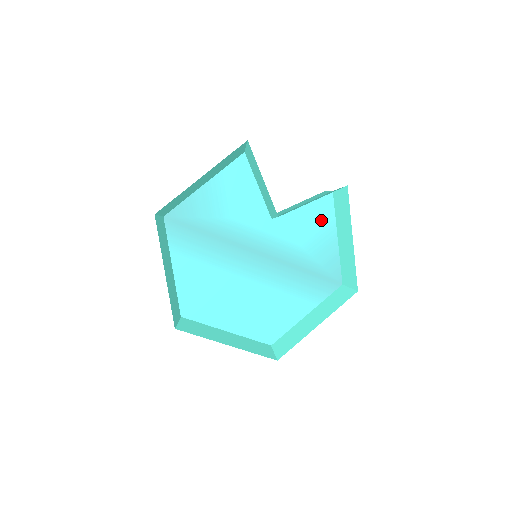
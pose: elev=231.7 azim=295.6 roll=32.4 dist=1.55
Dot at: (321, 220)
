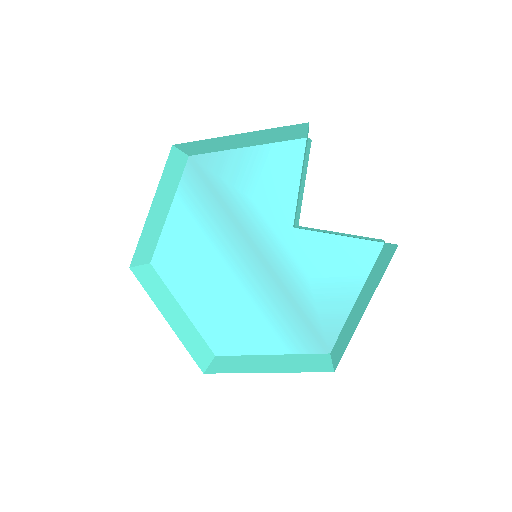
Dot at: (350, 266)
